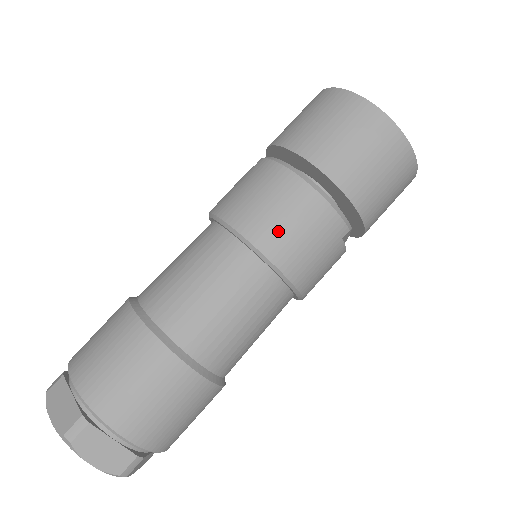
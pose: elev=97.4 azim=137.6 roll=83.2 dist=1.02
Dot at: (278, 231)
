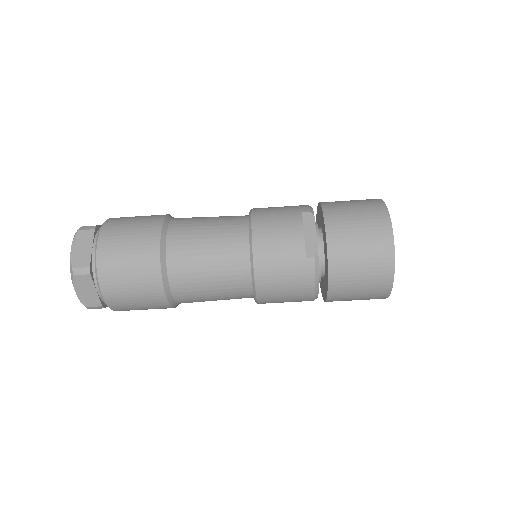
Dot at: occluded
